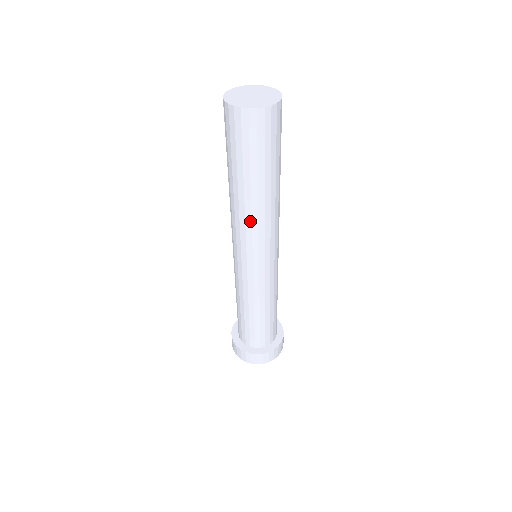
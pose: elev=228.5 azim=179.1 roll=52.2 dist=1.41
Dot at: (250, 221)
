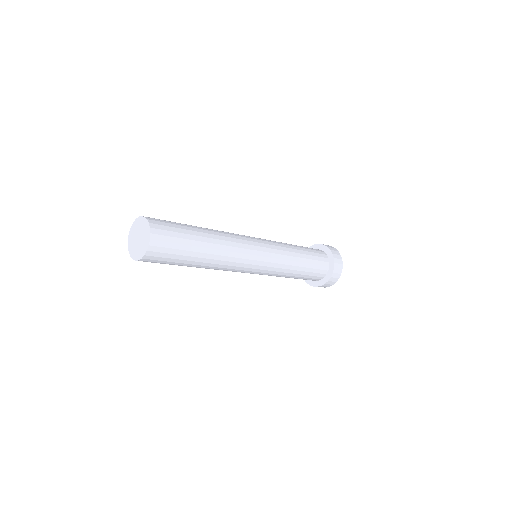
Dot at: (221, 268)
